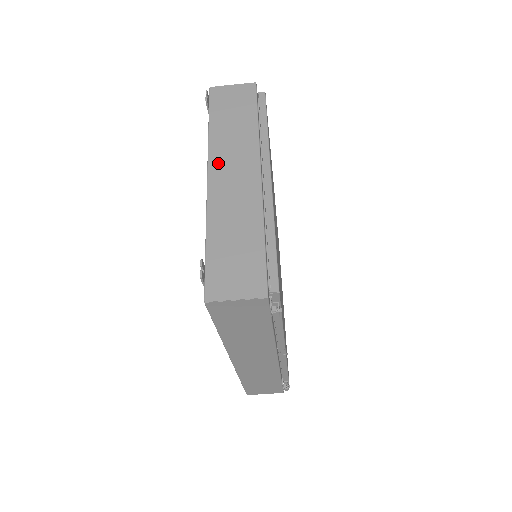
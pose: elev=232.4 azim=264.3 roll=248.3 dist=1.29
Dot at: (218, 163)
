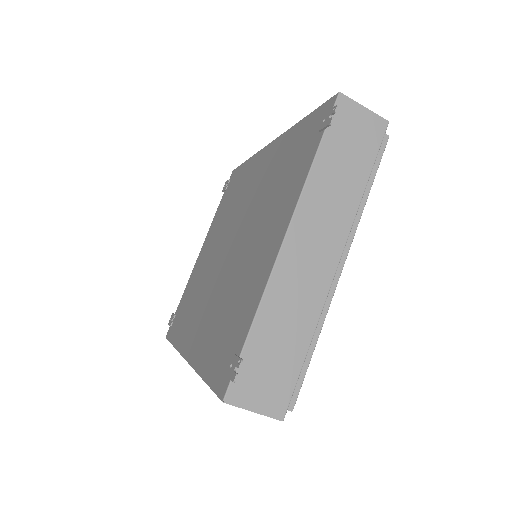
Dot at: (303, 224)
